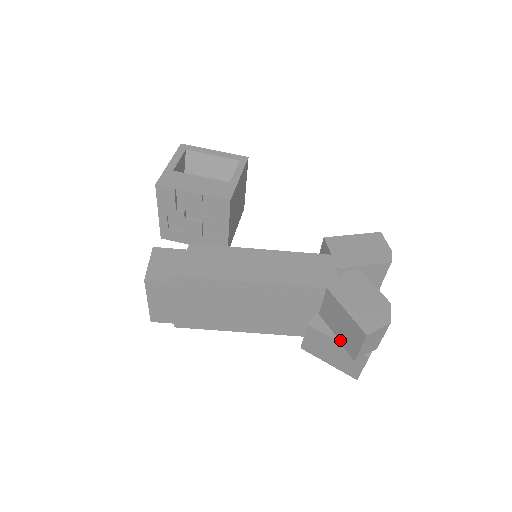
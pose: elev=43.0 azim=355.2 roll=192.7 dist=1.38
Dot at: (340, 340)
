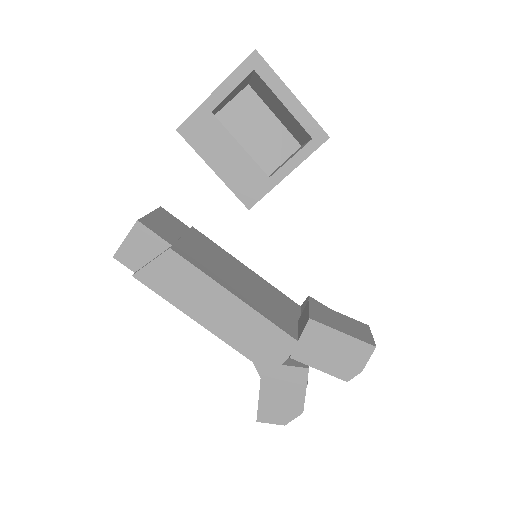
Dot at: occluded
